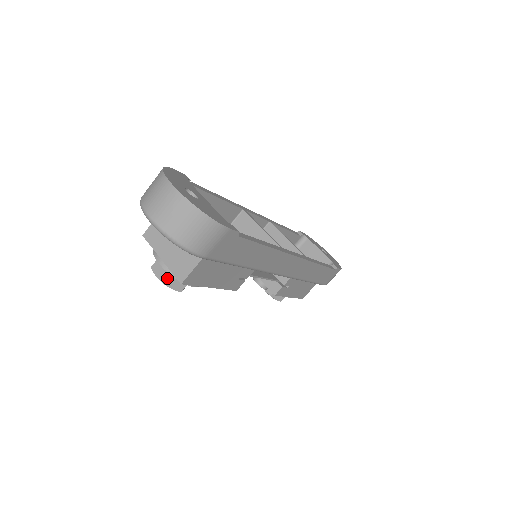
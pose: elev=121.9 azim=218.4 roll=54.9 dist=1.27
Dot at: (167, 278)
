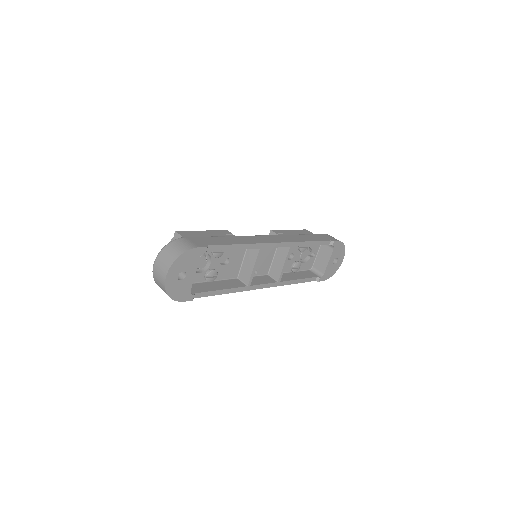
Dot at: occluded
